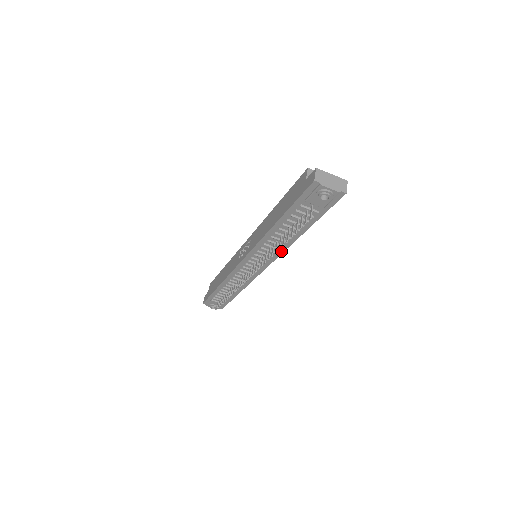
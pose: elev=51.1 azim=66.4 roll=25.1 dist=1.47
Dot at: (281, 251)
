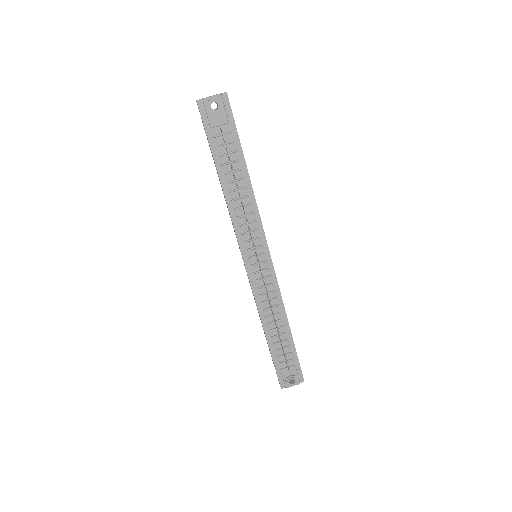
Dot at: (257, 215)
